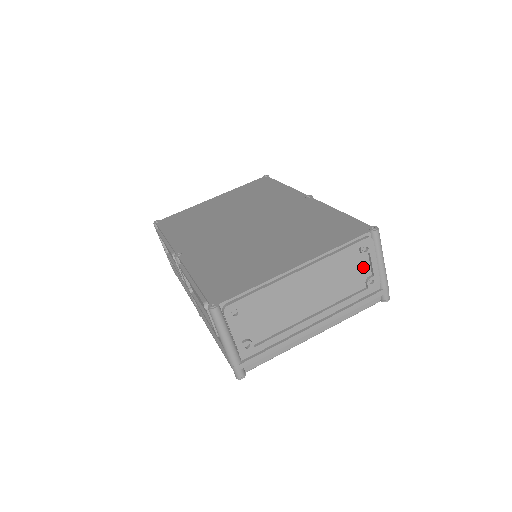
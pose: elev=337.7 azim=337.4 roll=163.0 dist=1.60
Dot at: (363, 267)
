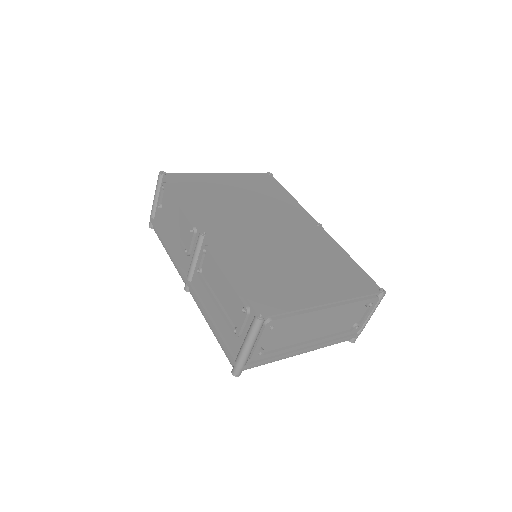
Dot at: (359, 315)
